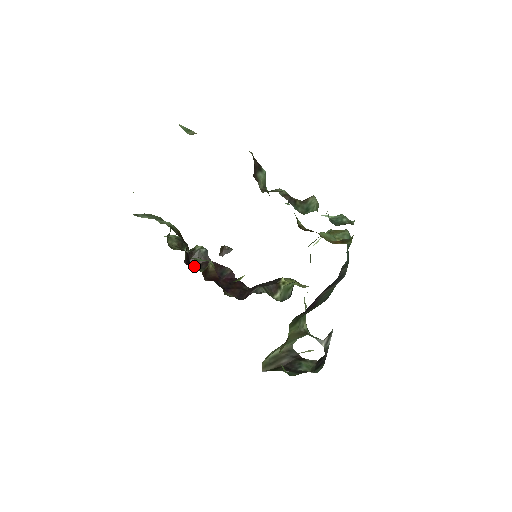
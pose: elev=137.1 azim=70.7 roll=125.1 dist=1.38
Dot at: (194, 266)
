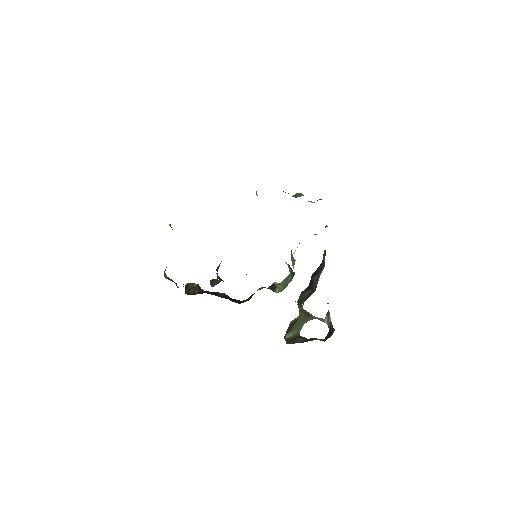
Dot at: (191, 294)
